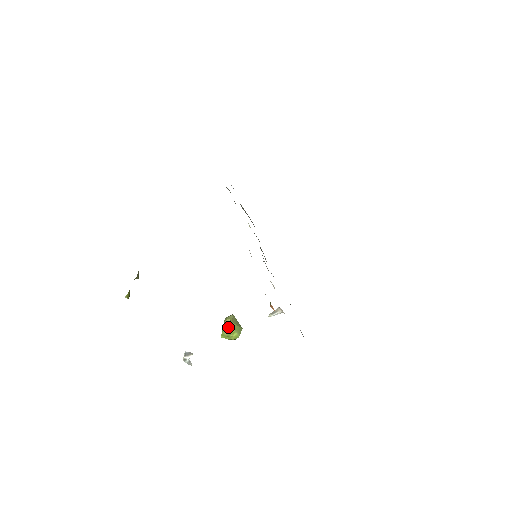
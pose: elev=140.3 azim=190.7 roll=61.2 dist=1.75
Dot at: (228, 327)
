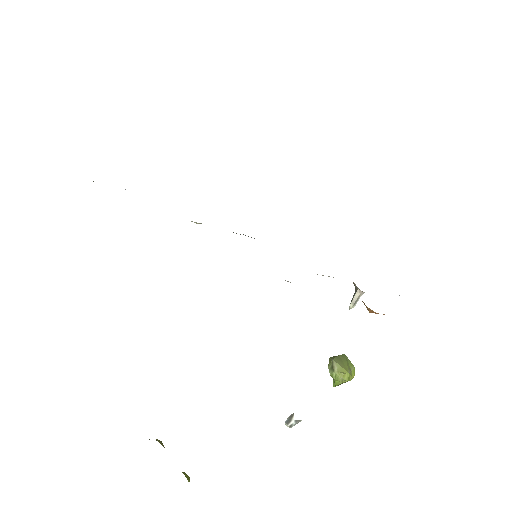
Dot at: occluded
